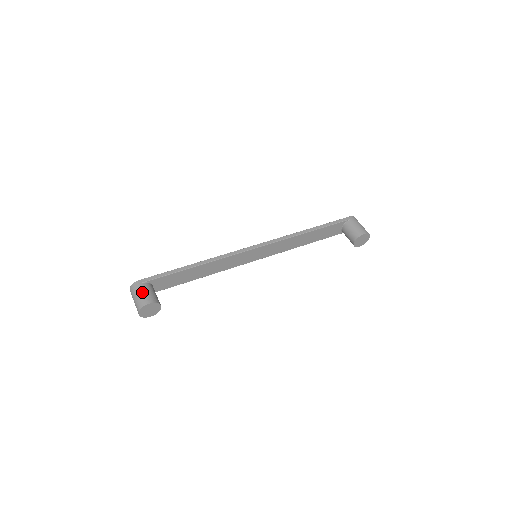
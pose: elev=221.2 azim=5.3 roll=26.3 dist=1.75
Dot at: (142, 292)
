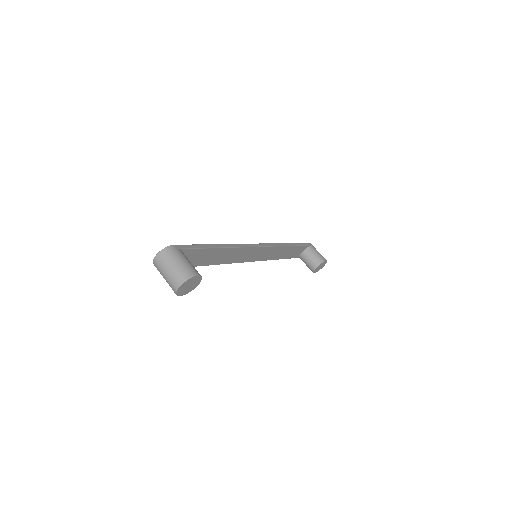
Dot at: (184, 260)
